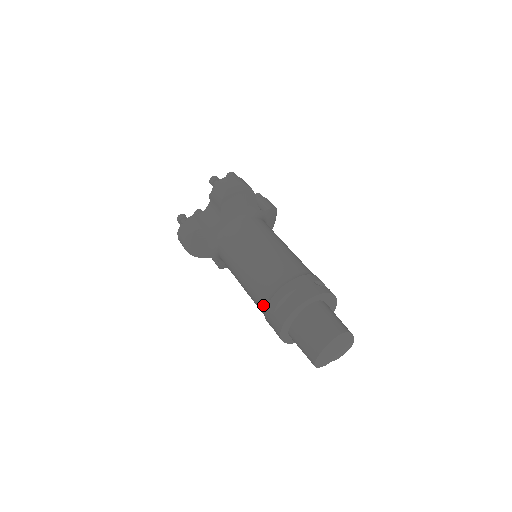
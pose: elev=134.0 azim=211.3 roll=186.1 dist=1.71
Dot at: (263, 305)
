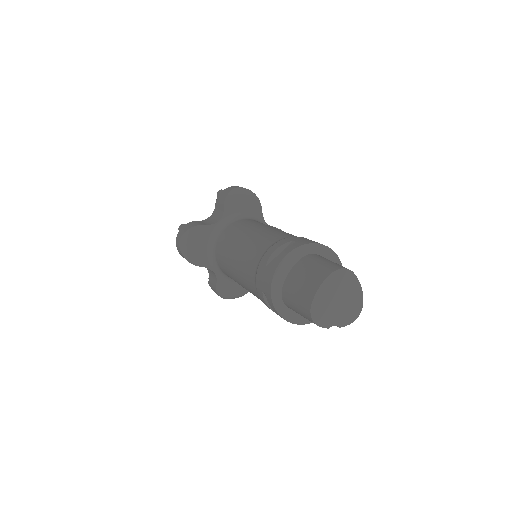
Dot at: (255, 270)
